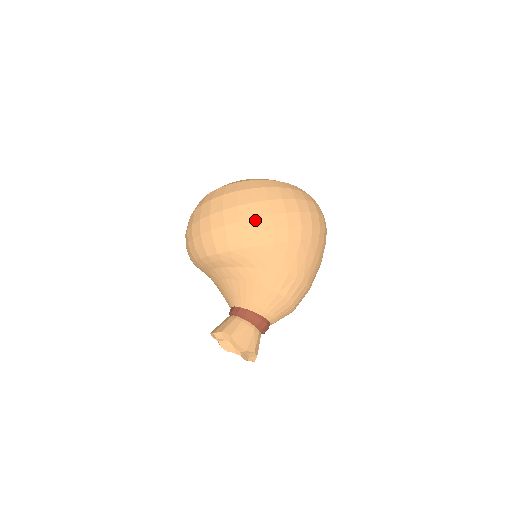
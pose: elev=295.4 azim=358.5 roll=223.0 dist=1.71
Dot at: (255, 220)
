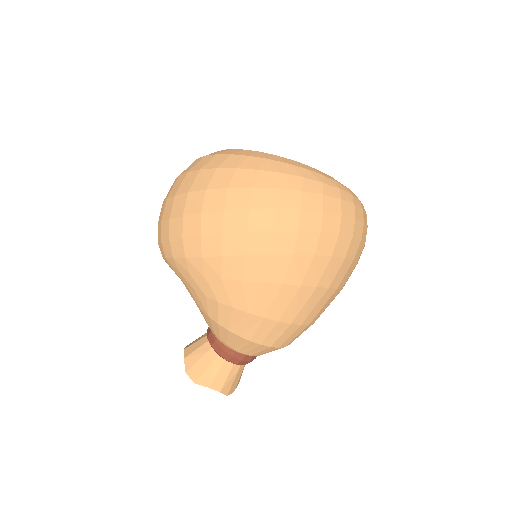
Dot at: (169, 222)
